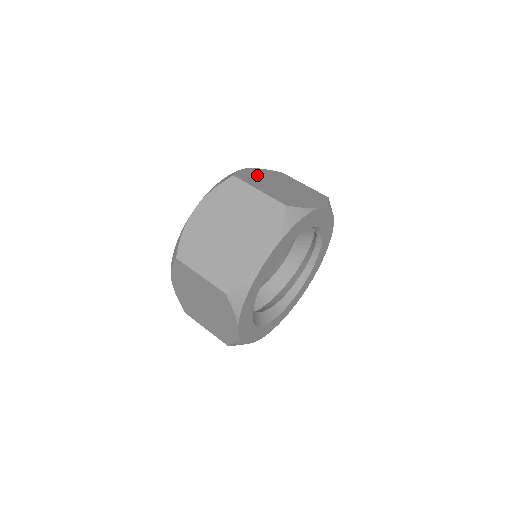
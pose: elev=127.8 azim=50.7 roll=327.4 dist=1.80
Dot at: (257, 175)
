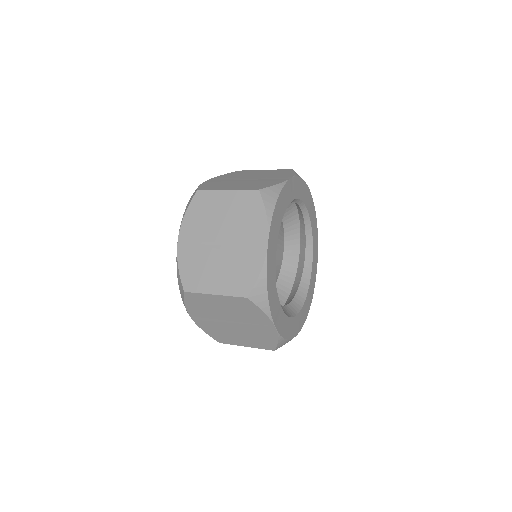
Dot at: (218, 181)
